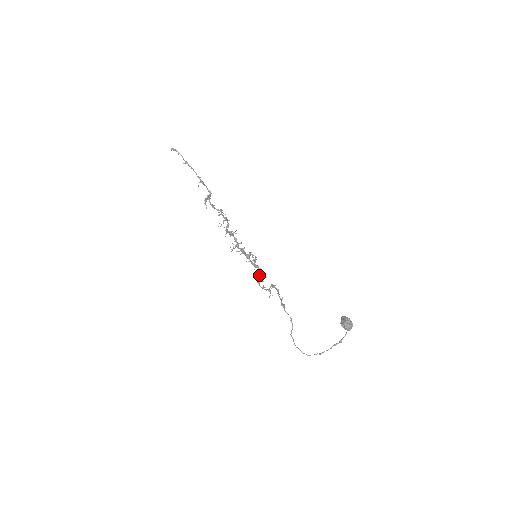
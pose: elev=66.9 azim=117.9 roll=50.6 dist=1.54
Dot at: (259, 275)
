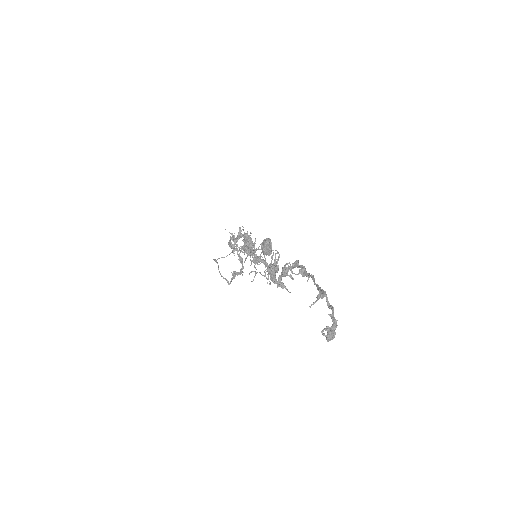
Dot at: (239, 238)
